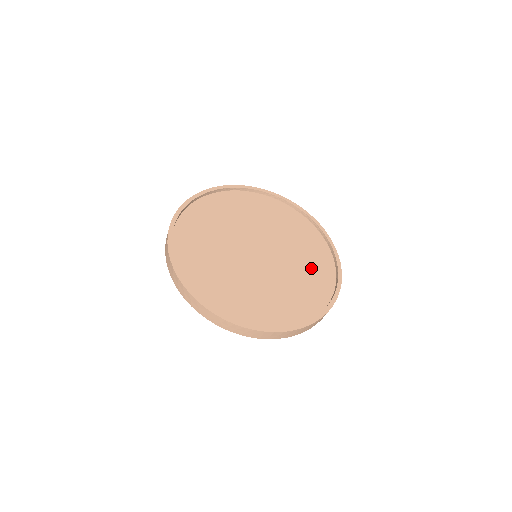
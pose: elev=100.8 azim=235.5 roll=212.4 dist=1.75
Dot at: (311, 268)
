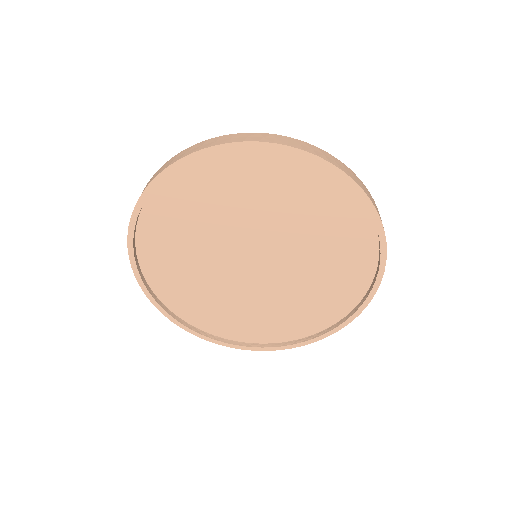
Dot at: (296, 312)
